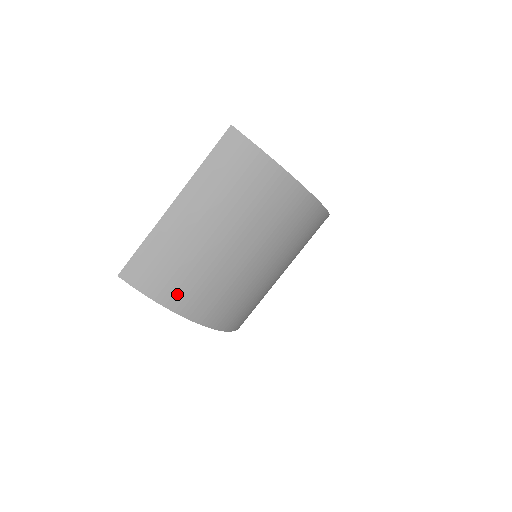
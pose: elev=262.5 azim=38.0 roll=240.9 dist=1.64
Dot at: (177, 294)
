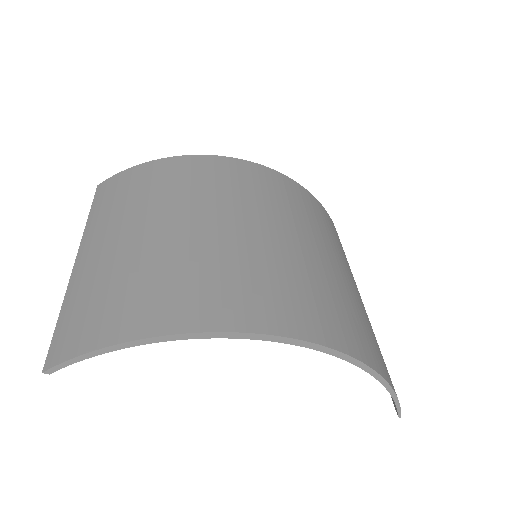
Dot at: (138, 314)
